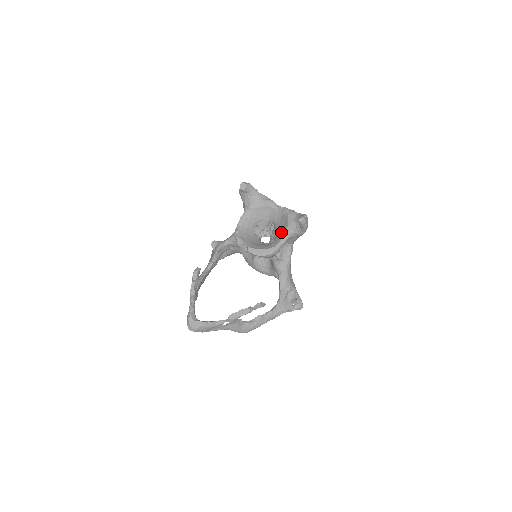
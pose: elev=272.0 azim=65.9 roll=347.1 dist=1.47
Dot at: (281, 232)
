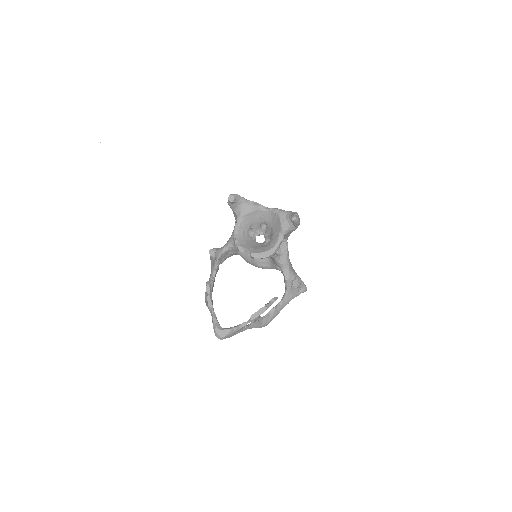
Dot at: (276, 231)
